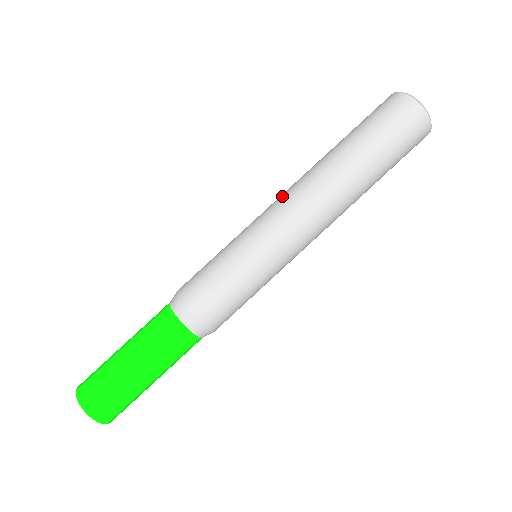
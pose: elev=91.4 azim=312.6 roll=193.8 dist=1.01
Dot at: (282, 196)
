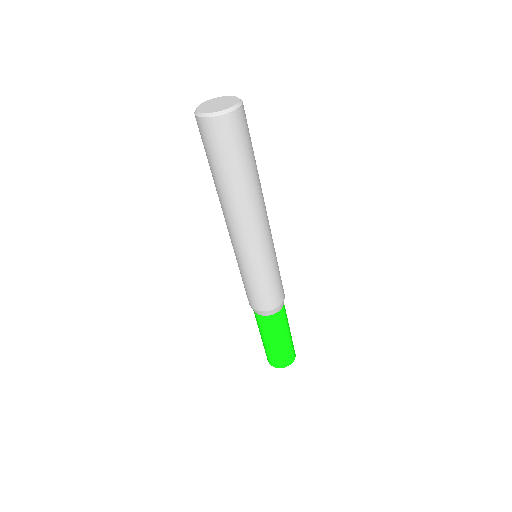
Dot at: (227, 228)
